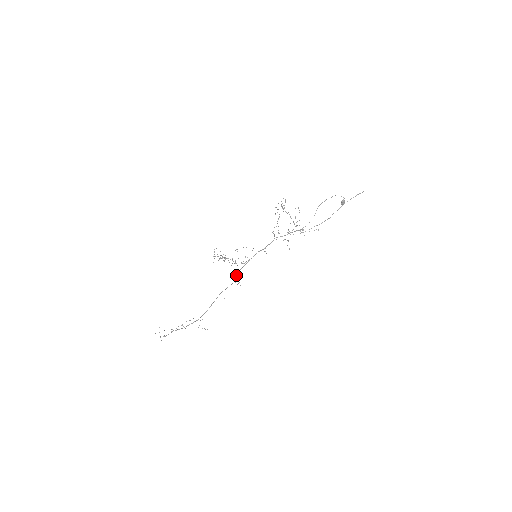
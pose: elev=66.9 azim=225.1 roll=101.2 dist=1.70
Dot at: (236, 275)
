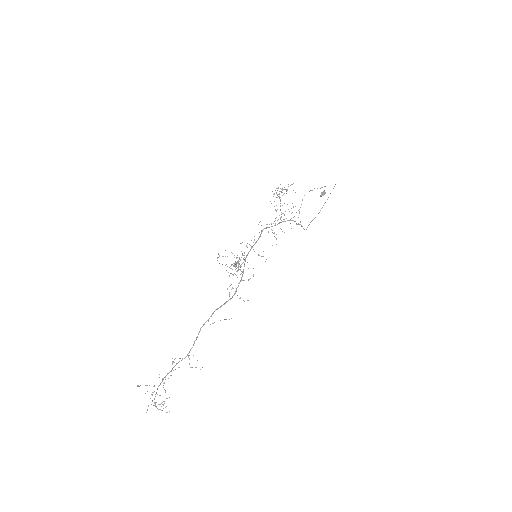
Dot at: occluded
